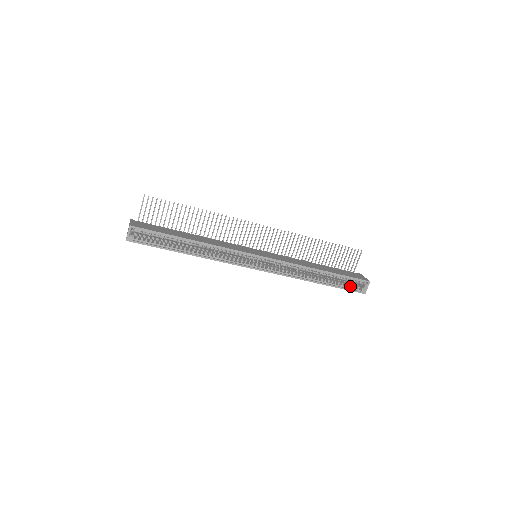
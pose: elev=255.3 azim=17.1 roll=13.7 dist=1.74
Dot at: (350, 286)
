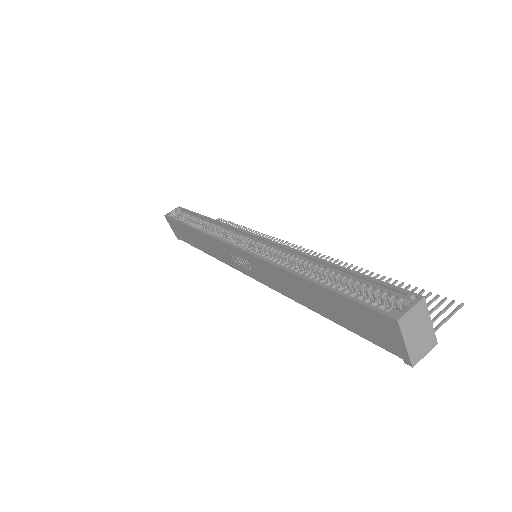
Dot at: occluded
